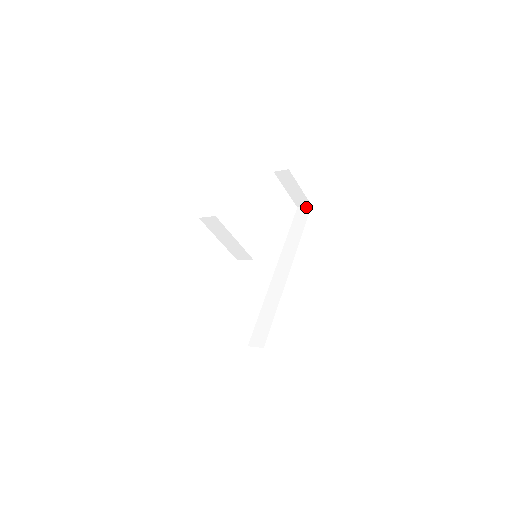
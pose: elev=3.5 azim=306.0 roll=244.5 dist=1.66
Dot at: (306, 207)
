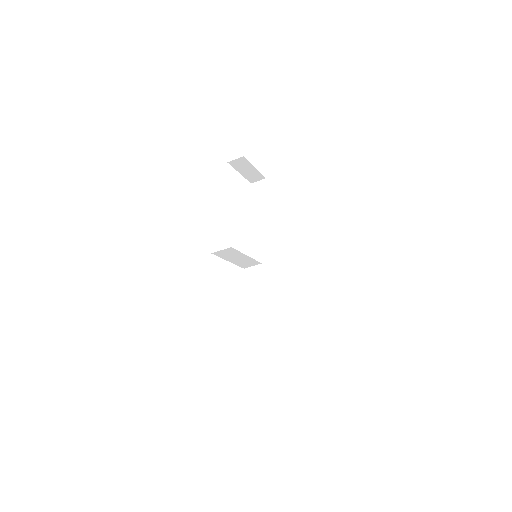
Dot at: (261, 181)
